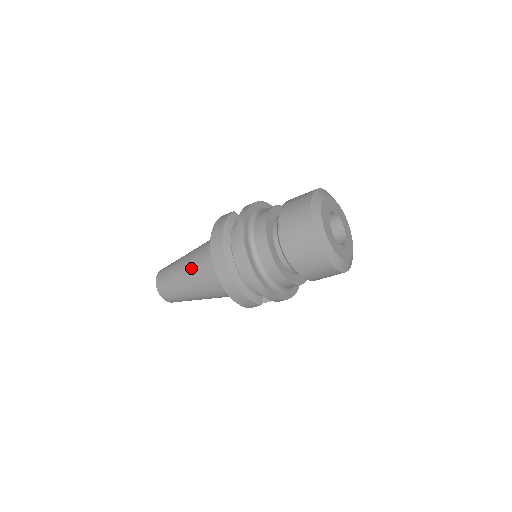
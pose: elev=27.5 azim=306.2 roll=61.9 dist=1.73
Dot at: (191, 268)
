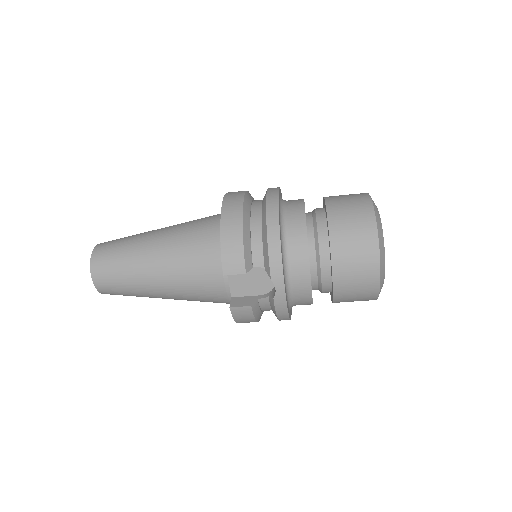
Dot at: (173, 225)
